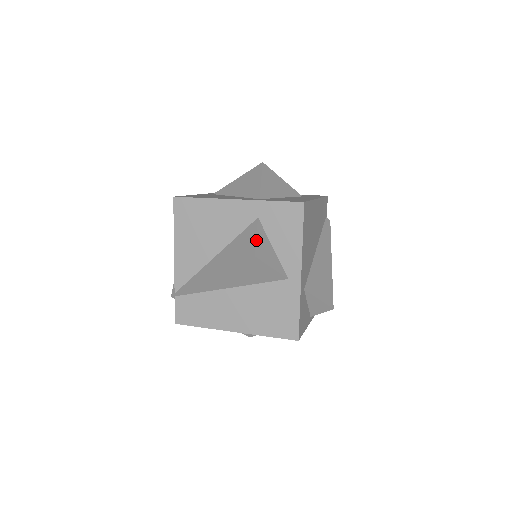
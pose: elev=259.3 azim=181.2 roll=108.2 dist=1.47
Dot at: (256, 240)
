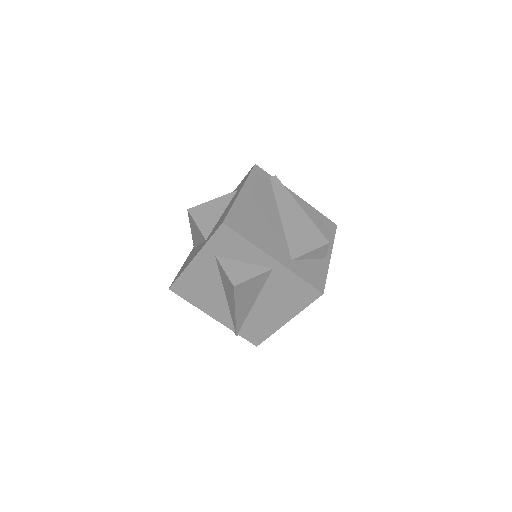
Dot at: (226, 274)
